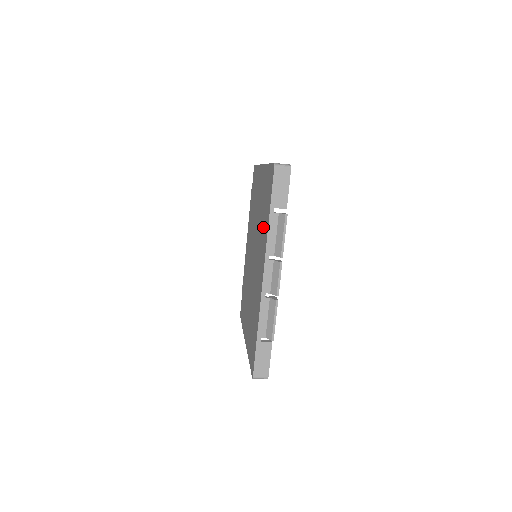
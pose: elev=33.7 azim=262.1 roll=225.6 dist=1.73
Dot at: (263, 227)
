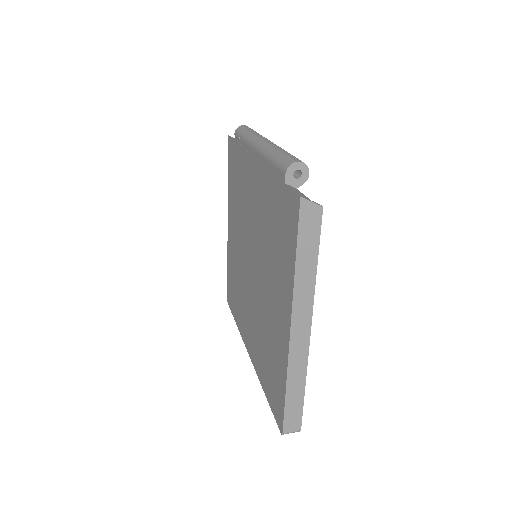
Dot at: (261, 354)
